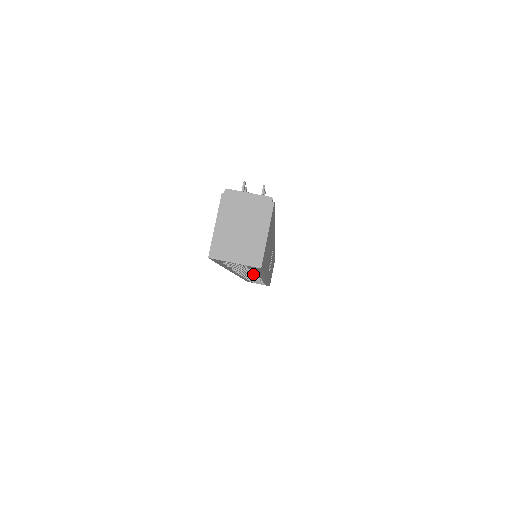
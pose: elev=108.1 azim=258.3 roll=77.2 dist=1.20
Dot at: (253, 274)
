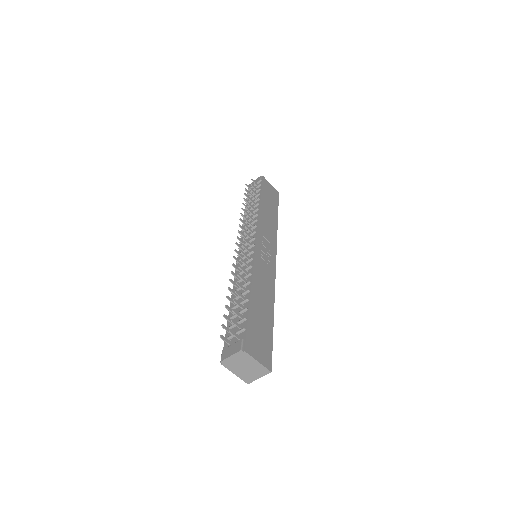
Dot at: occluded
